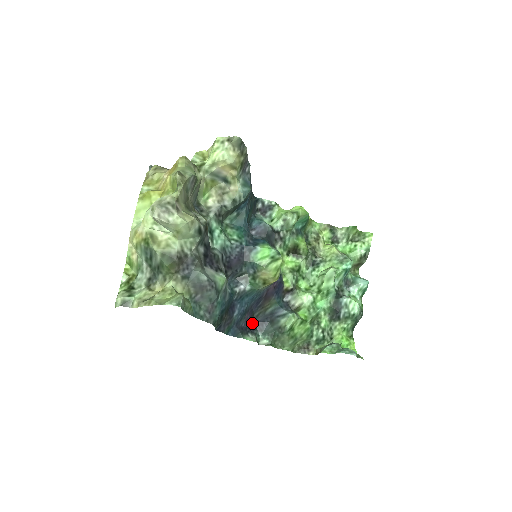
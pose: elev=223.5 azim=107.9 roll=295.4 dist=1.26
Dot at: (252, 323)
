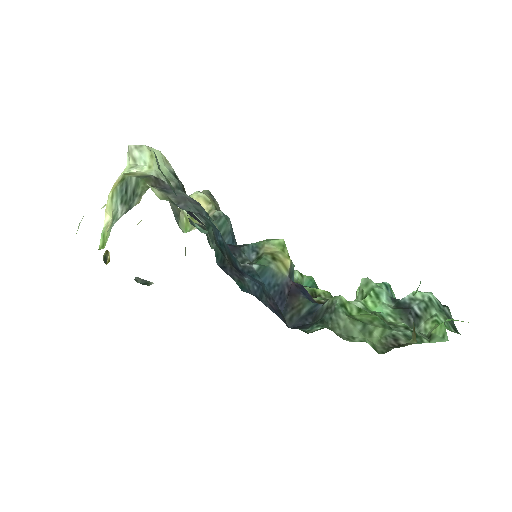
Dot at: occluded
